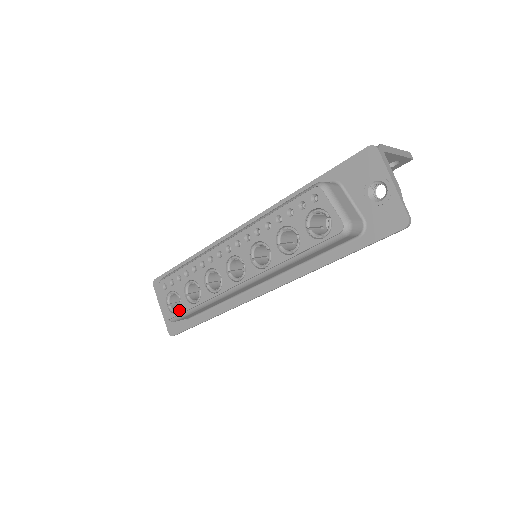
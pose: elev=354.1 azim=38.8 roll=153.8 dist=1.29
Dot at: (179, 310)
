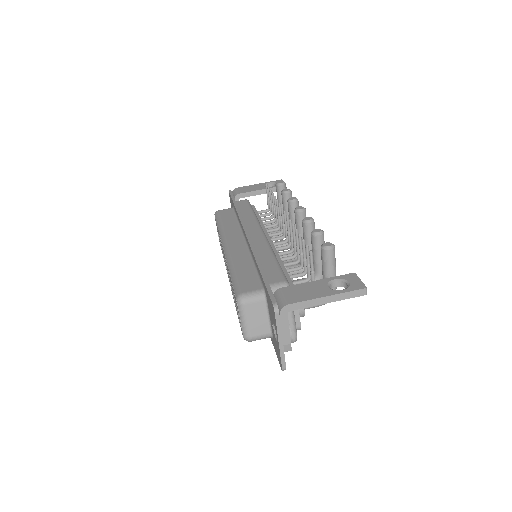
Dot at: occluded
